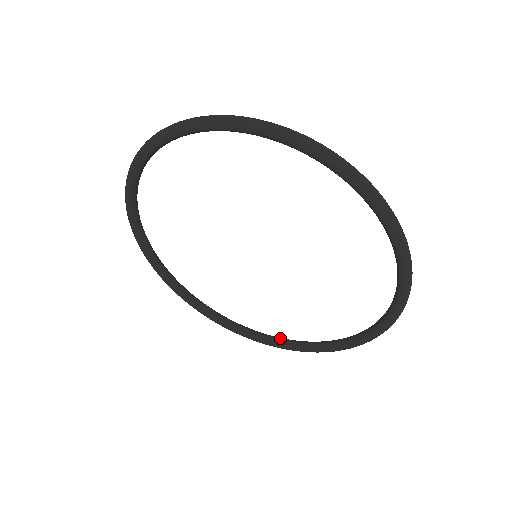
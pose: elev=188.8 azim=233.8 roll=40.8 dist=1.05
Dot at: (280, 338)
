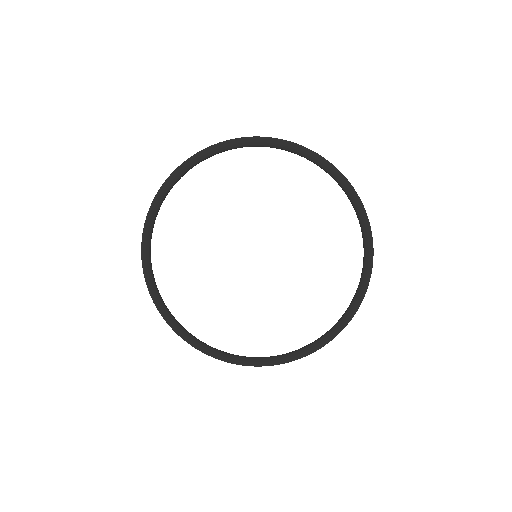
Dot at: occluded
